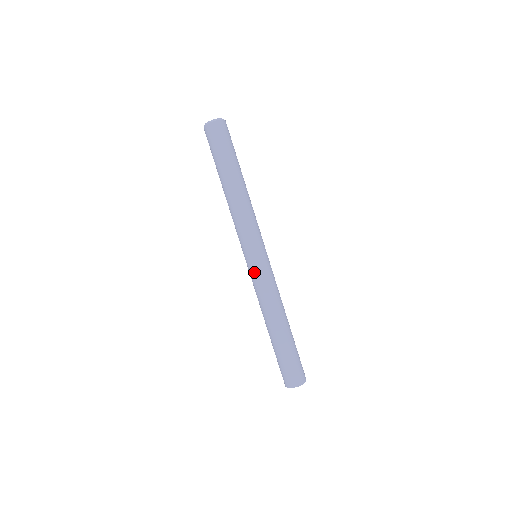
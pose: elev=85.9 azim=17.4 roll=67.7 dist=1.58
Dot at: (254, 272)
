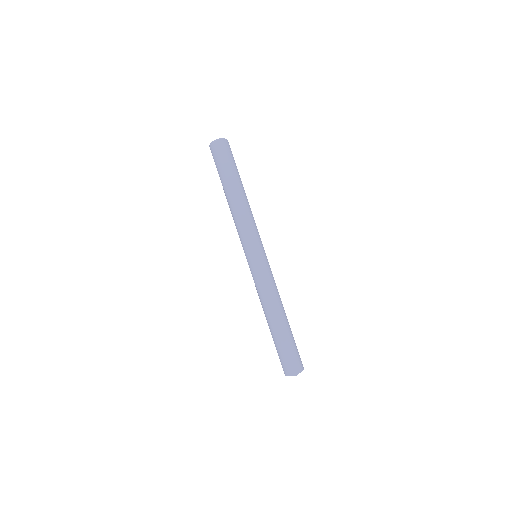
Dot at: (259, 268)
